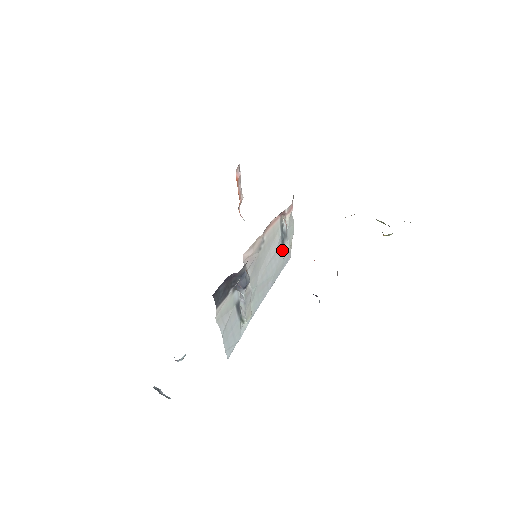
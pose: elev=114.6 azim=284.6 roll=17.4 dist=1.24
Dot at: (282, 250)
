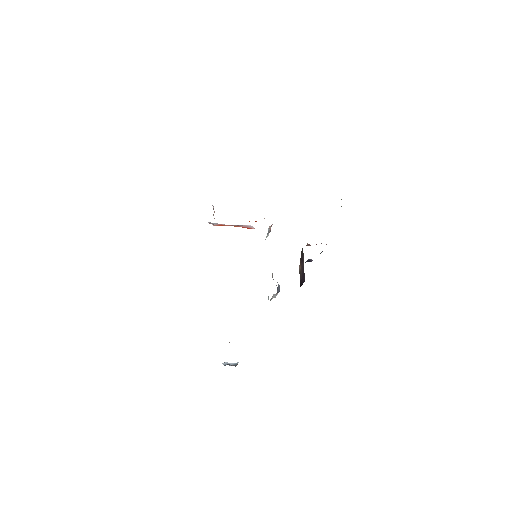
Dot at: occluded
